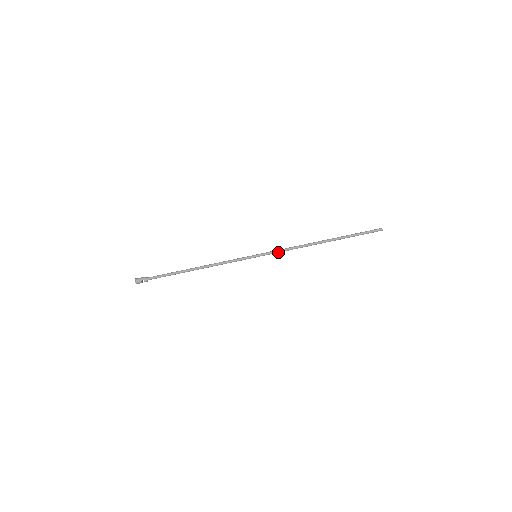
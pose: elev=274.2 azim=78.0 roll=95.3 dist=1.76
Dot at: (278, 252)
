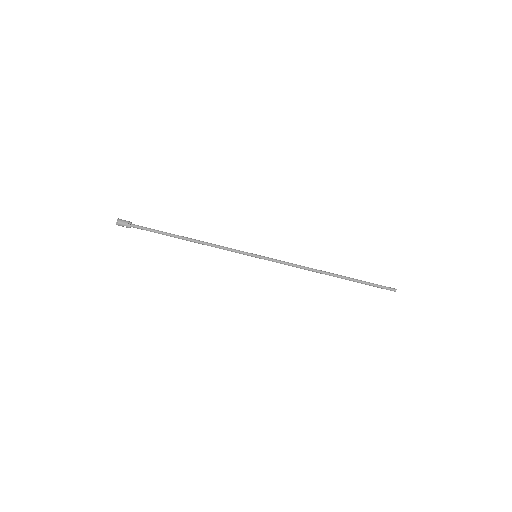
Dot at: (280, 263)
